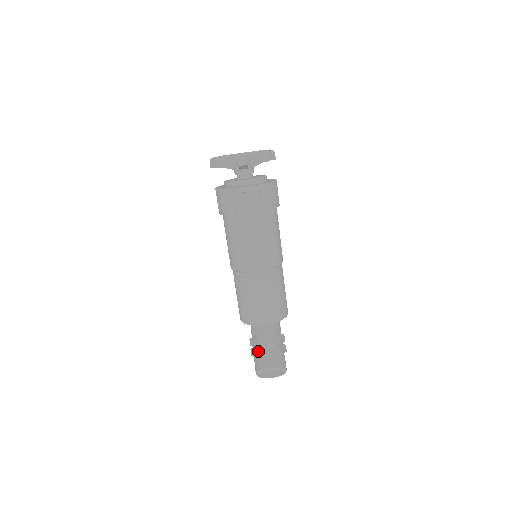
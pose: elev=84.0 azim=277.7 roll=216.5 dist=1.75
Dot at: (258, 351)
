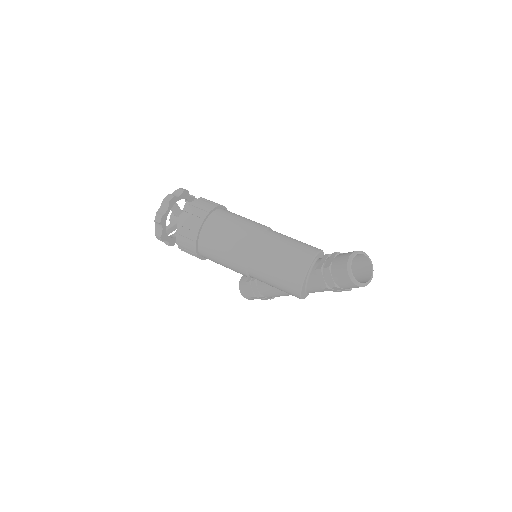
Dot at: (331, 271)
